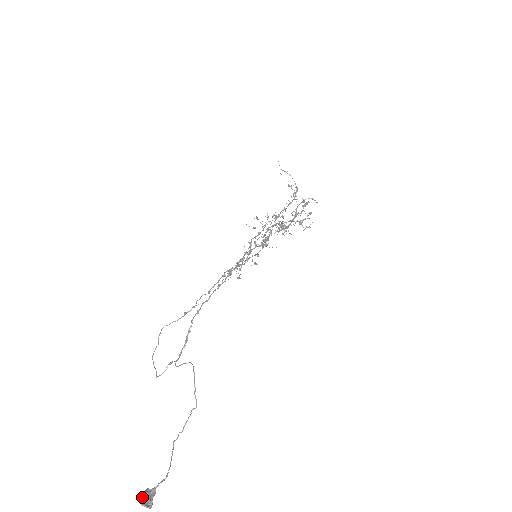
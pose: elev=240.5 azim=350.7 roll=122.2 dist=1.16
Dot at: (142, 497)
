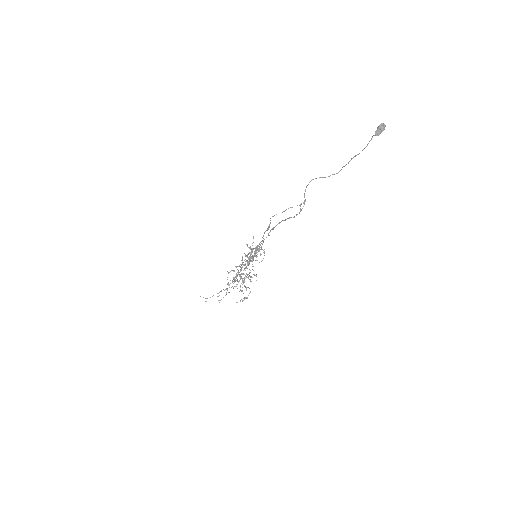
Dot at: (377, 128)
